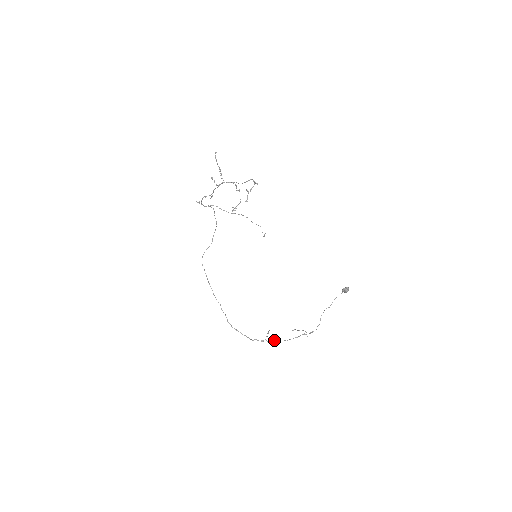
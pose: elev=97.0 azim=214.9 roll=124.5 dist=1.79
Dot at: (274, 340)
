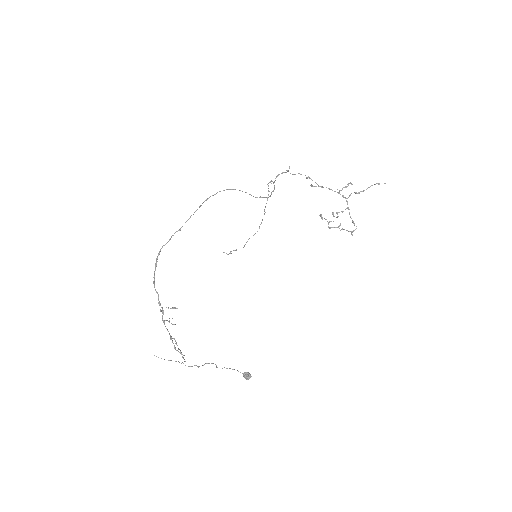
Dot at: (169, 320)
